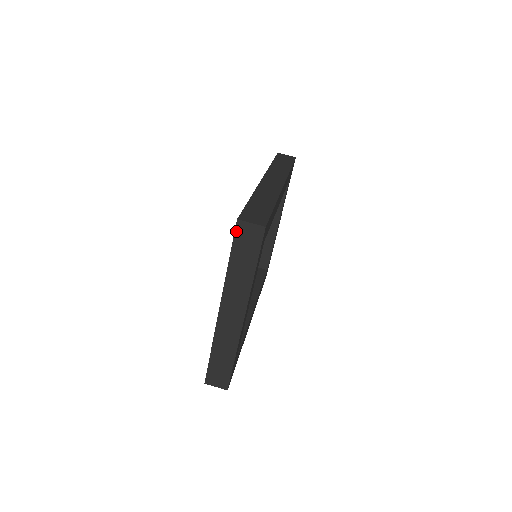
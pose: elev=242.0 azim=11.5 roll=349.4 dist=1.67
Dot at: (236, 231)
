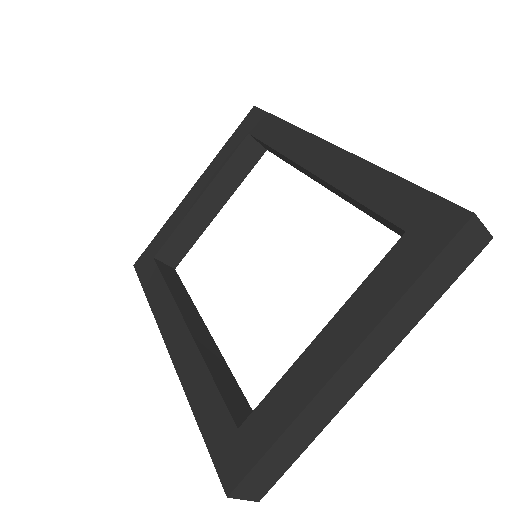
Dot at: (460, 232)
